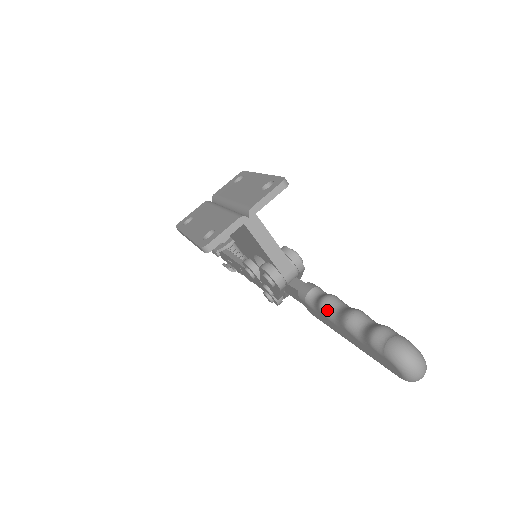
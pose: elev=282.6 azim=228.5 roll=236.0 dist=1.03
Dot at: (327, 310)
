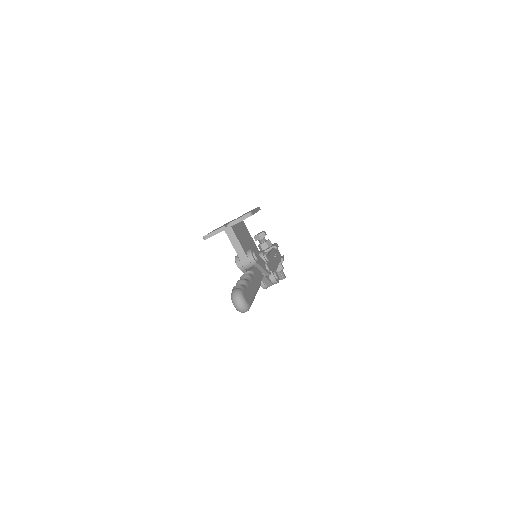
Dot at: occluded
